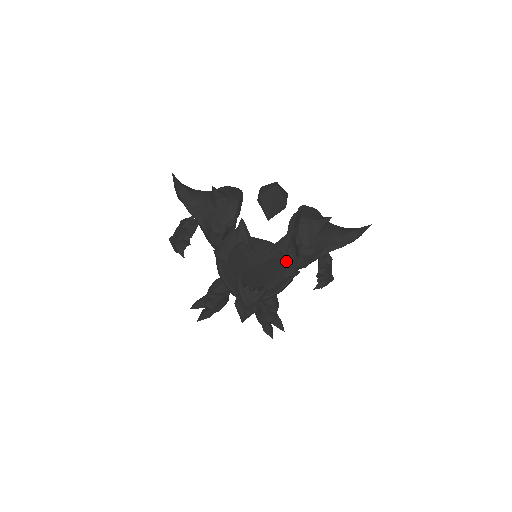
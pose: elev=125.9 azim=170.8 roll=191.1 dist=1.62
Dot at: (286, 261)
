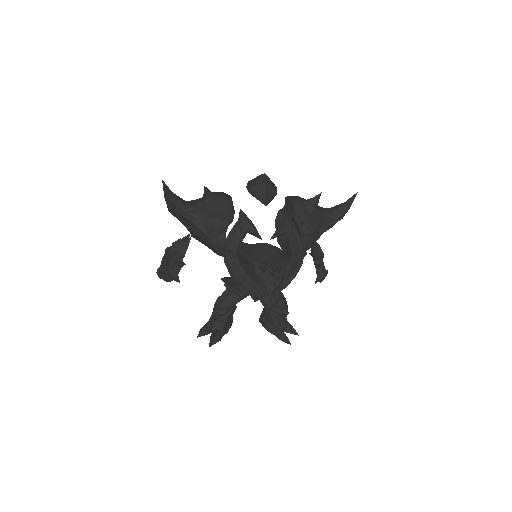
Dot at: (293, 241)
